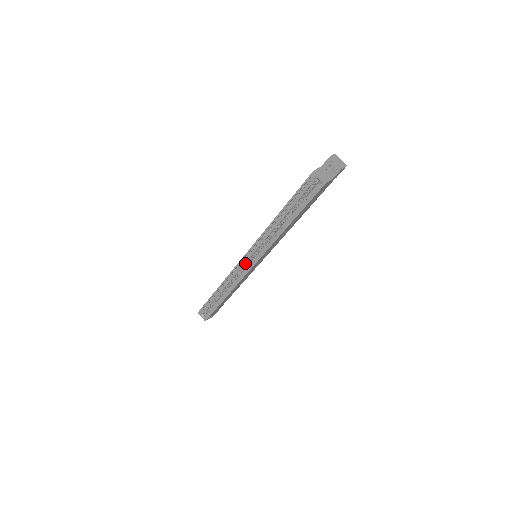
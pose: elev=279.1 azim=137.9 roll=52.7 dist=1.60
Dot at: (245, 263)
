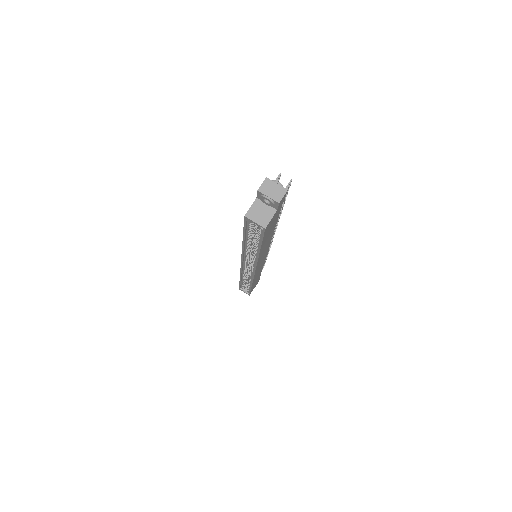
Dot at: (247, 267)
